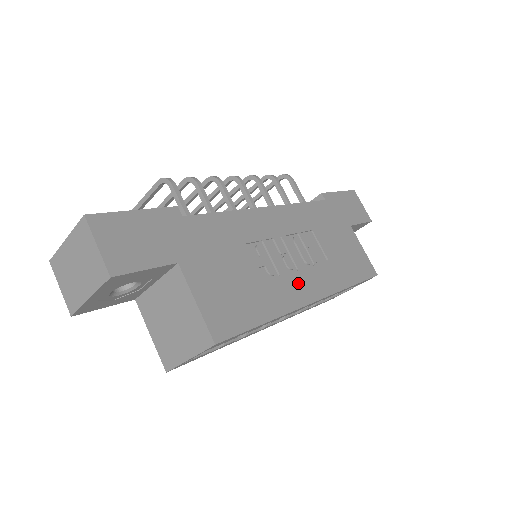
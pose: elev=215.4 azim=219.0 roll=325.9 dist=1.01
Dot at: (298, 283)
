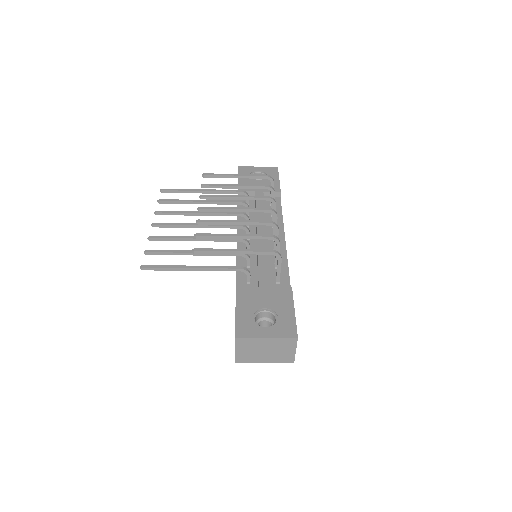
Dot at: occluded
